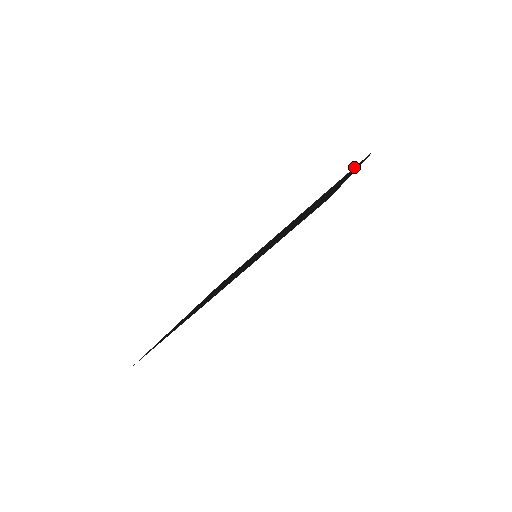
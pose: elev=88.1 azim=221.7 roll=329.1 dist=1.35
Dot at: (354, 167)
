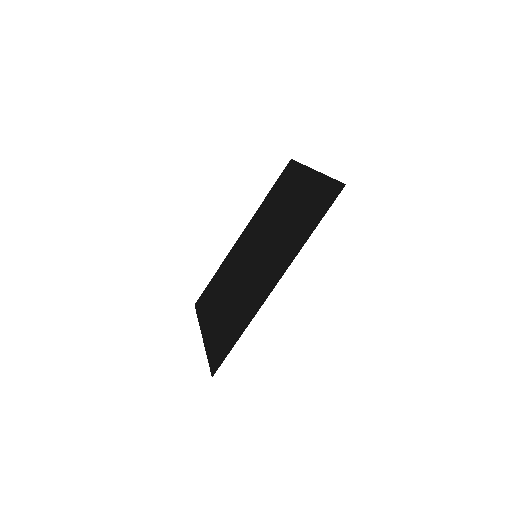
Dot at: (281, 175)
